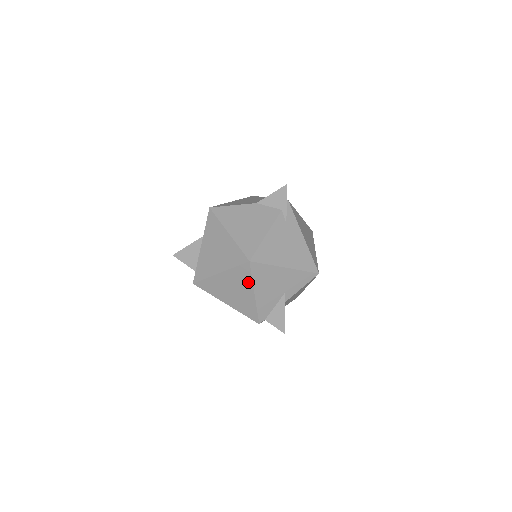
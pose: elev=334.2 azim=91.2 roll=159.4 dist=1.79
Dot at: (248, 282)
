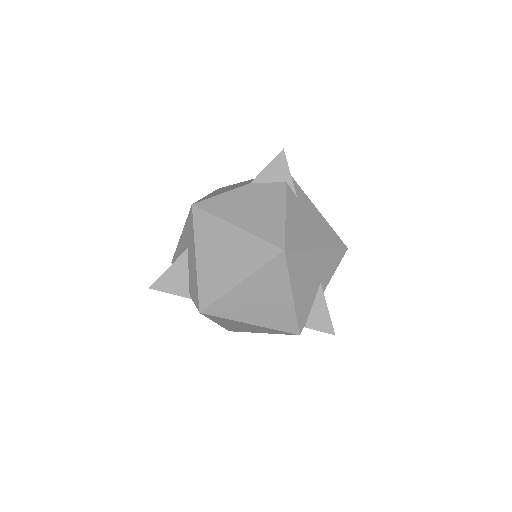
Dot at: (283, 281)
